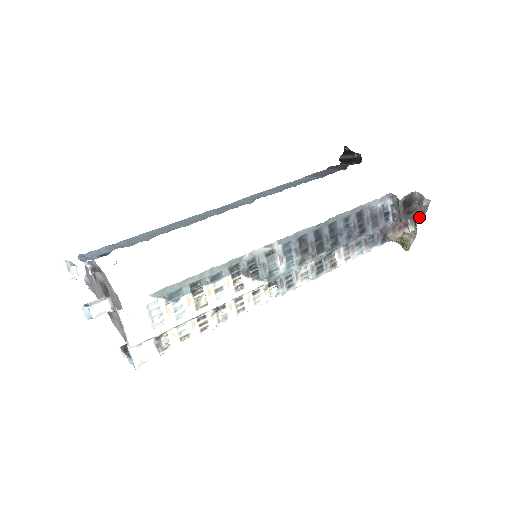
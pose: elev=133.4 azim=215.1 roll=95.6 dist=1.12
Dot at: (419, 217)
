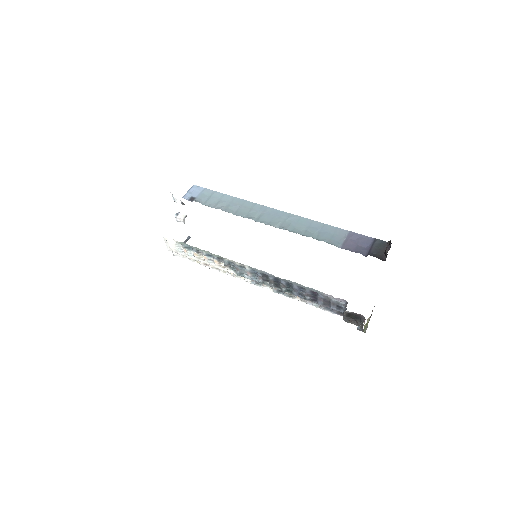
Dot at: (361, 328)
